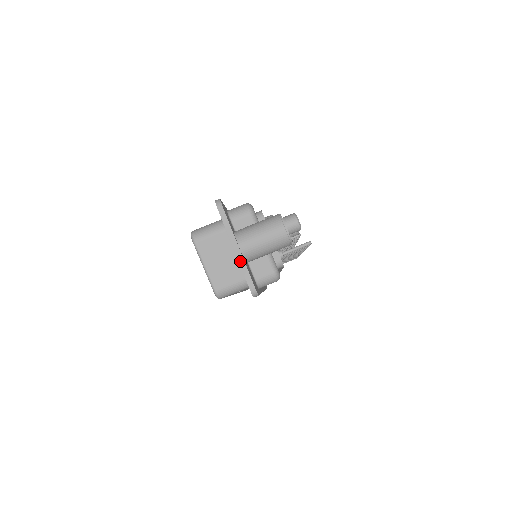
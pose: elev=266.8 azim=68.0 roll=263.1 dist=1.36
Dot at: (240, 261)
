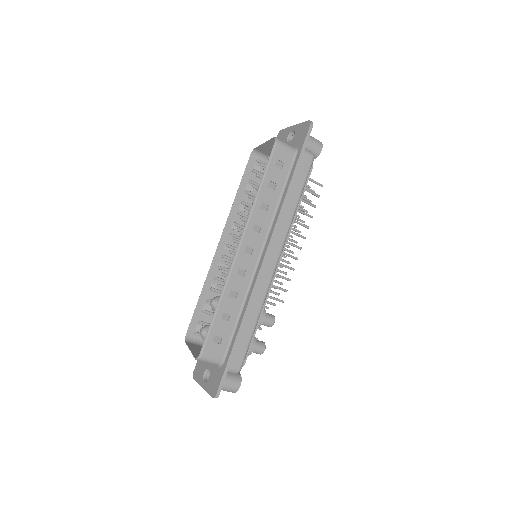
Dot at: (200, 385)
